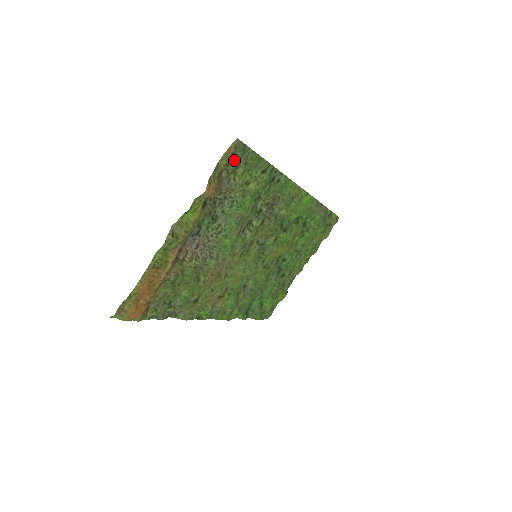
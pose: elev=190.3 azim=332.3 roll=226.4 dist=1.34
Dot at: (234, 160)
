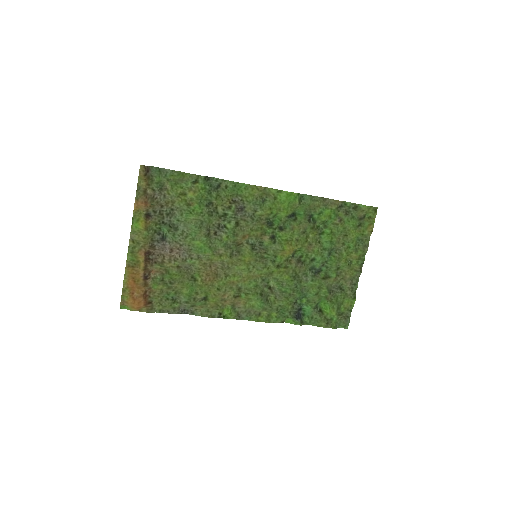
Dot at: (155, 180)
